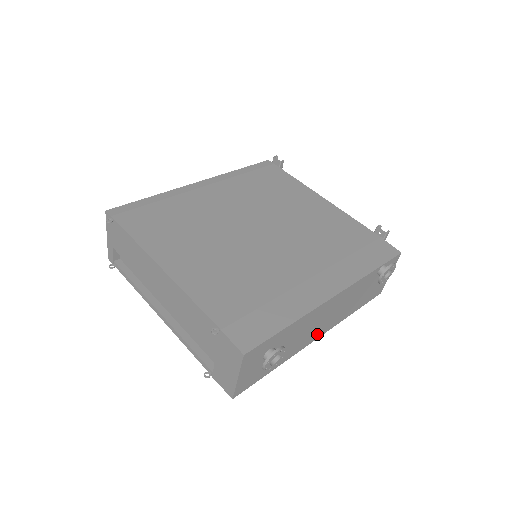
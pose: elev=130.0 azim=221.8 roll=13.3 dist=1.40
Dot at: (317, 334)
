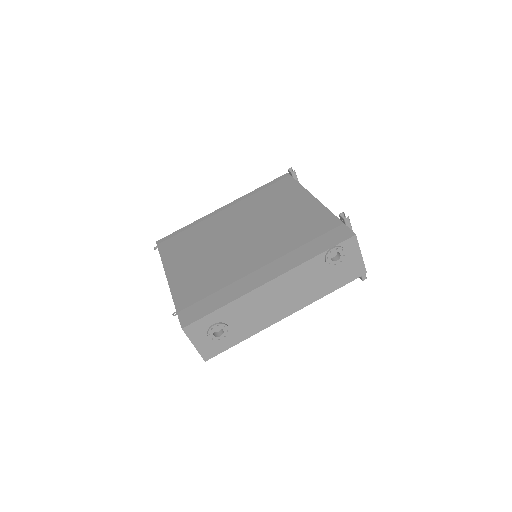
Dot at: (281, 313)
